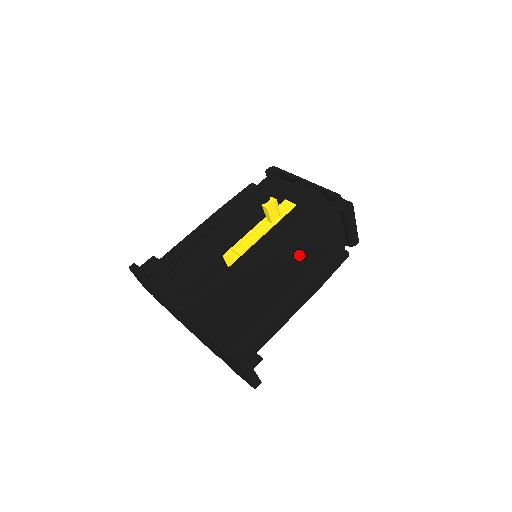
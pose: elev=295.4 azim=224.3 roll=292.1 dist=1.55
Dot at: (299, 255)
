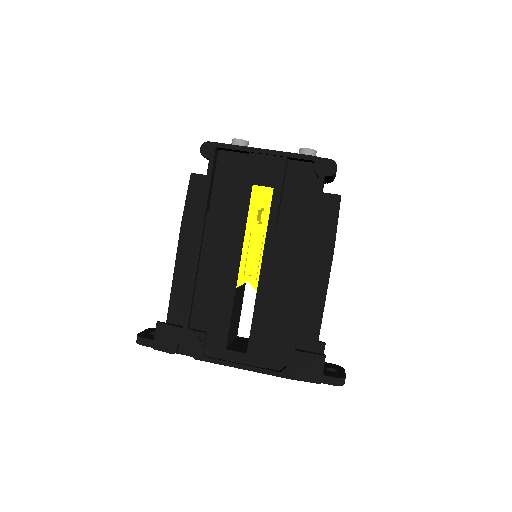
Dot at: (316, 250)
